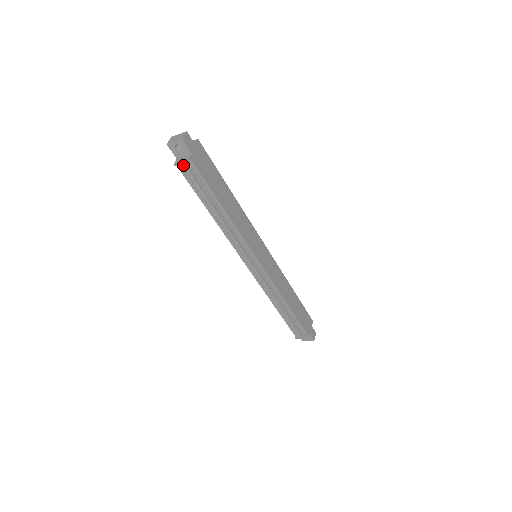
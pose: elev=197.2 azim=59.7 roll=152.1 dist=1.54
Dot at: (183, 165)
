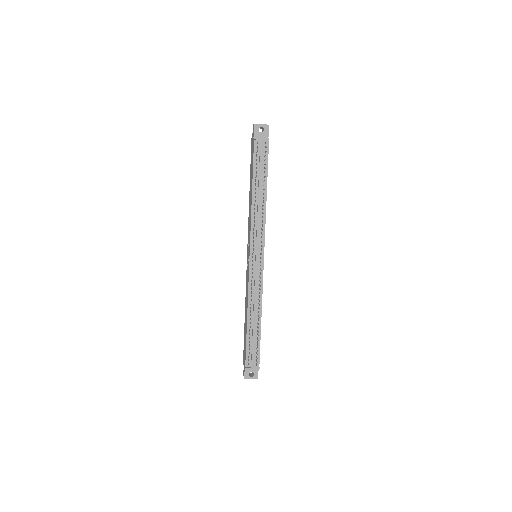
Dot at: (261, 141)
